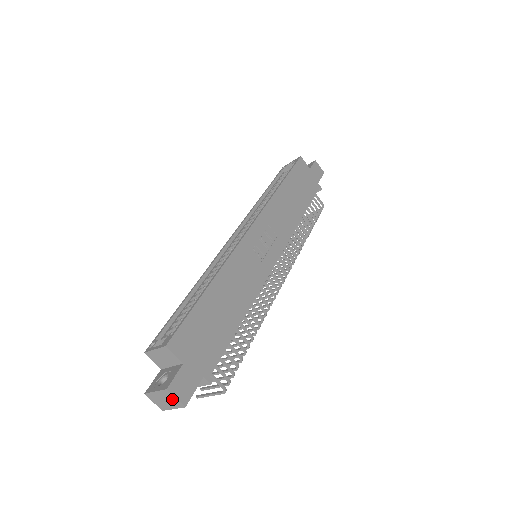
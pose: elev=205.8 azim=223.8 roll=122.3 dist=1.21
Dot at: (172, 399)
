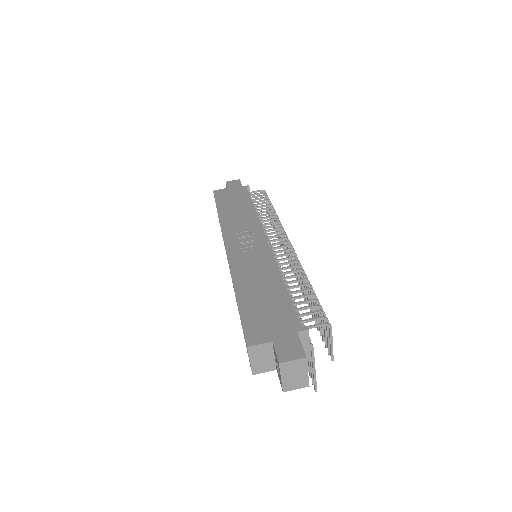
Dot at: (293, 366)
